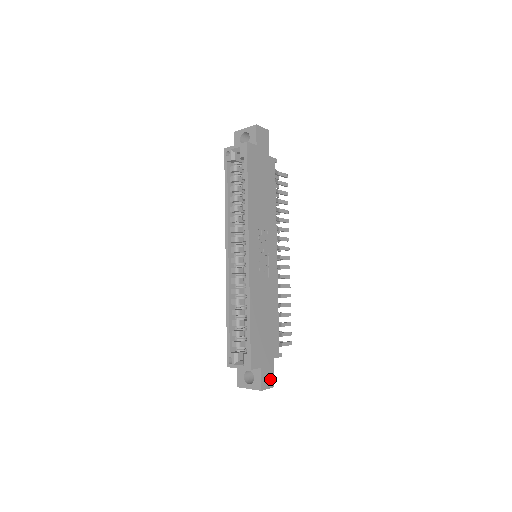
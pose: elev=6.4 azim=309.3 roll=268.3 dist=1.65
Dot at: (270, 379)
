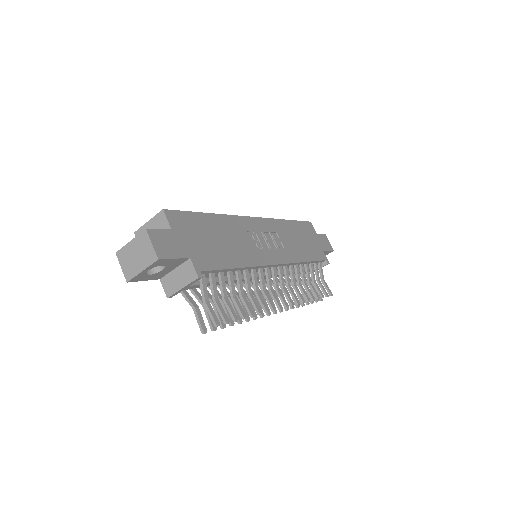
Dot at: (165, 250)
